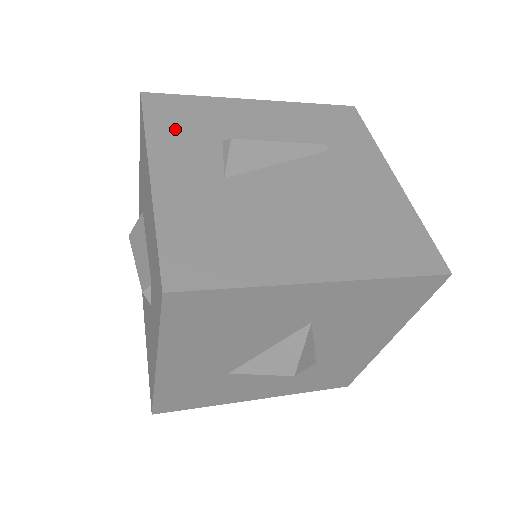
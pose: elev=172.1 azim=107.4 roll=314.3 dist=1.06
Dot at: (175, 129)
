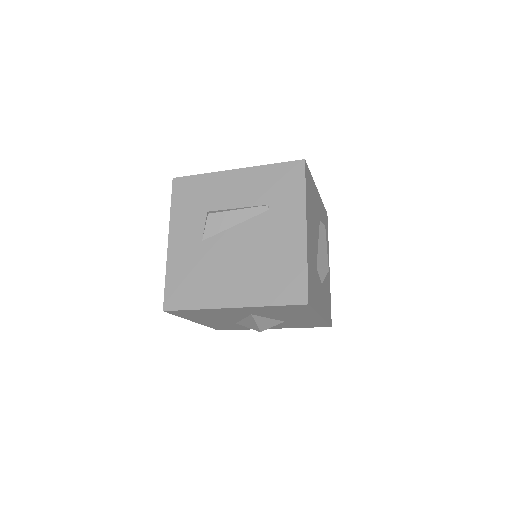
Dot at: (185, 206)
